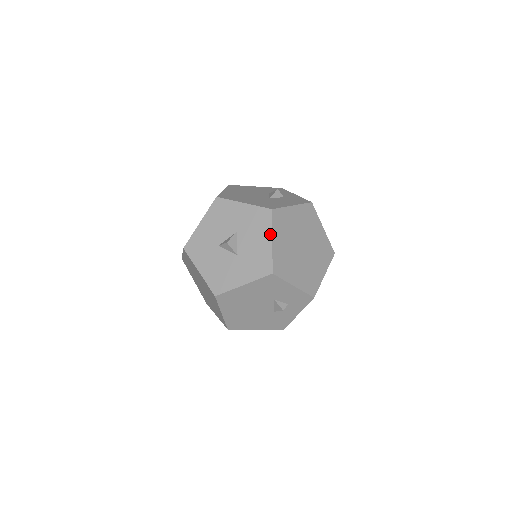
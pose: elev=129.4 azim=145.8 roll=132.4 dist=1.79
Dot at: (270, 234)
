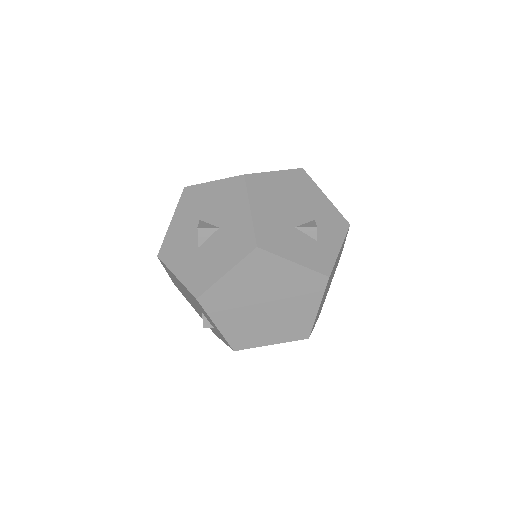
Dot at: (231, 266)
